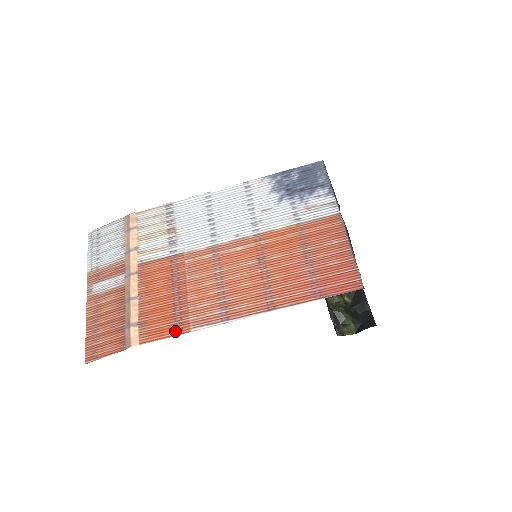
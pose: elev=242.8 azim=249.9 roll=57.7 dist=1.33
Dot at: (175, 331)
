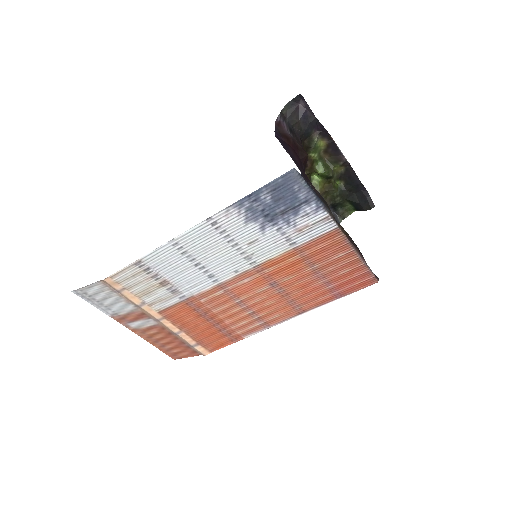
Dot at: (232, 341)
